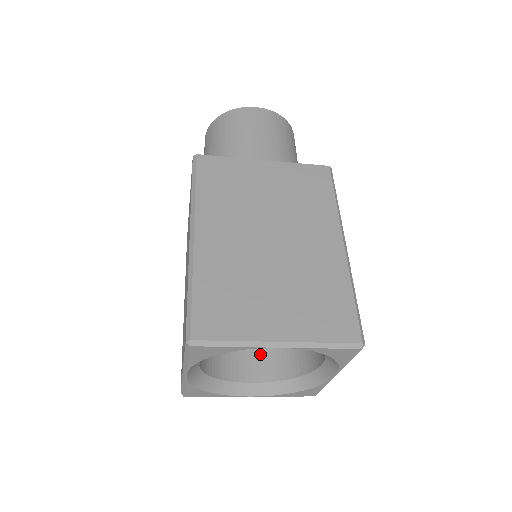
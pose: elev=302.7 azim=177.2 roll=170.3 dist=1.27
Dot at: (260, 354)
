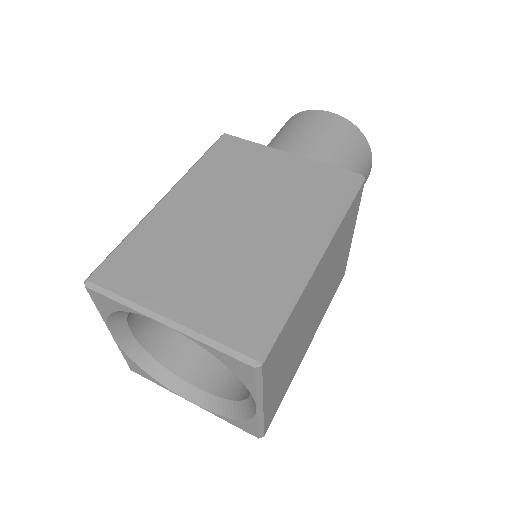
Dot at: occluded
